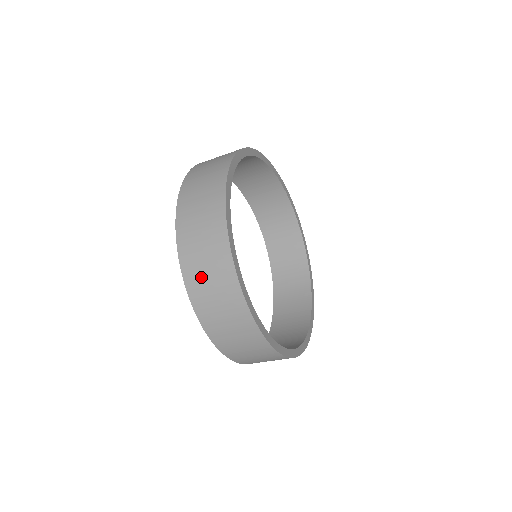
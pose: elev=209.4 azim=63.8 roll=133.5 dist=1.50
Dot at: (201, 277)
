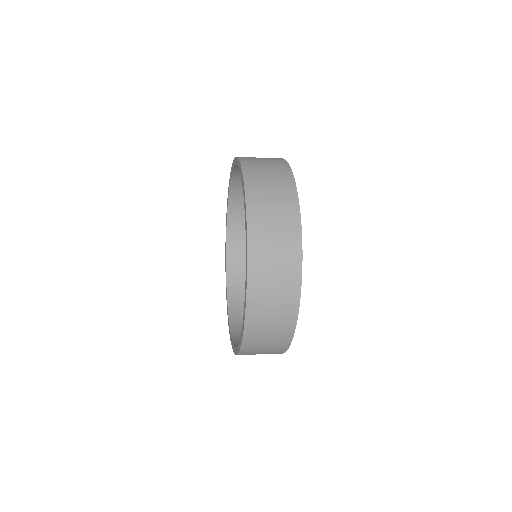
Dot at: occluded
